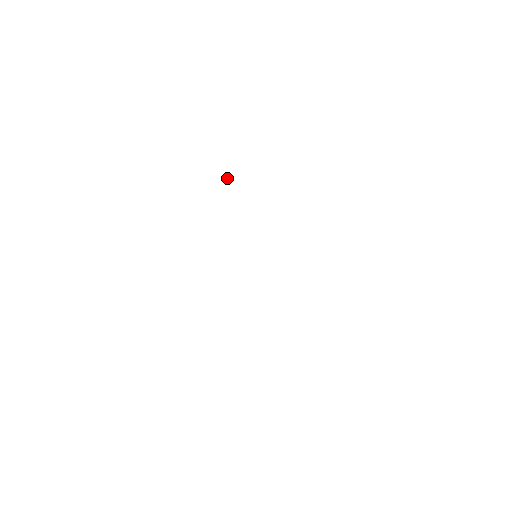
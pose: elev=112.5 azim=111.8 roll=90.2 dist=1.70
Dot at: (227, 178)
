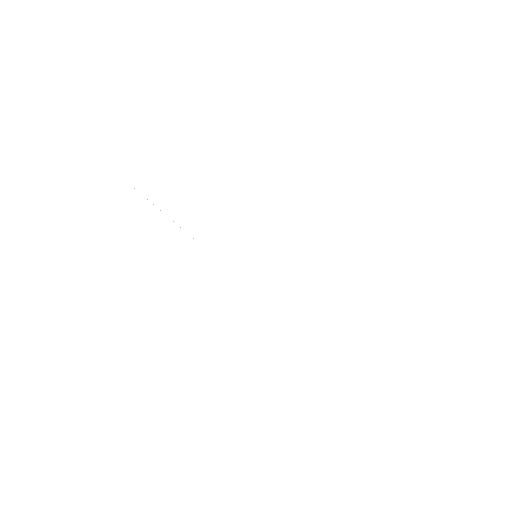
Dot at: occluded
